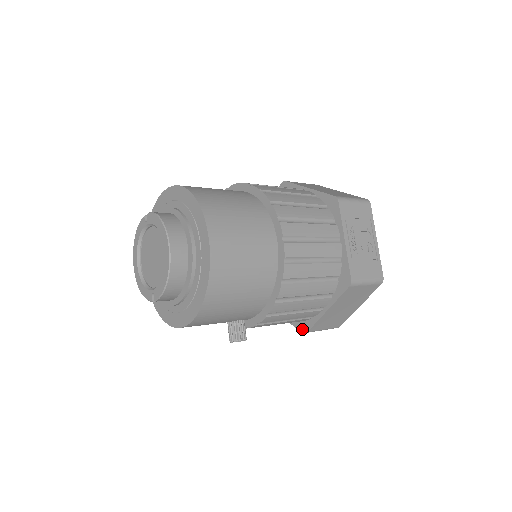
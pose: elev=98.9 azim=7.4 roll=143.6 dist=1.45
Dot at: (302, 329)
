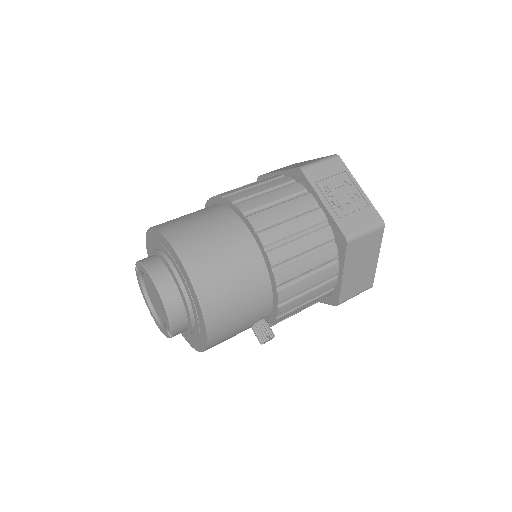
Dot at: (333, 303)
